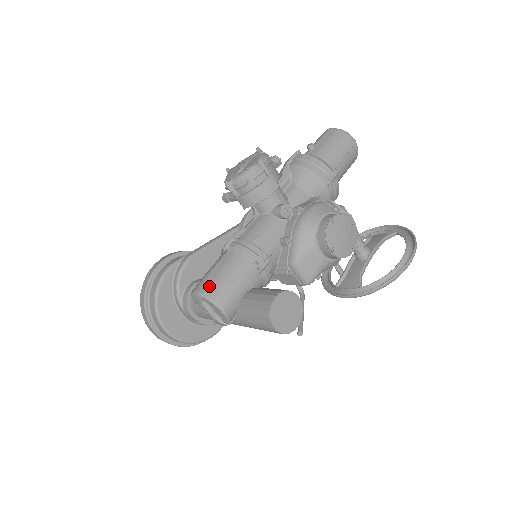
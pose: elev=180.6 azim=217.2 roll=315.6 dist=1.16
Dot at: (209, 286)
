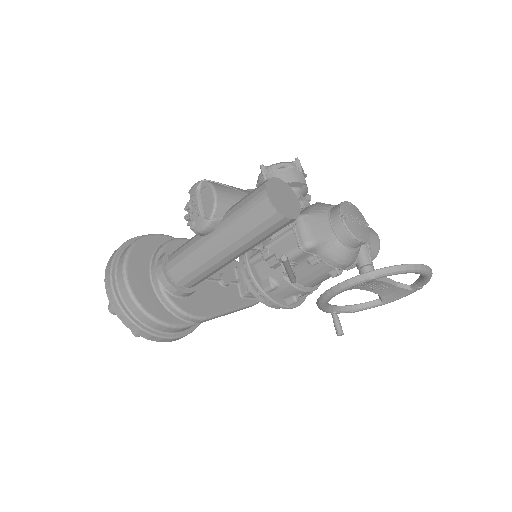
Dot at: (212, 181)
